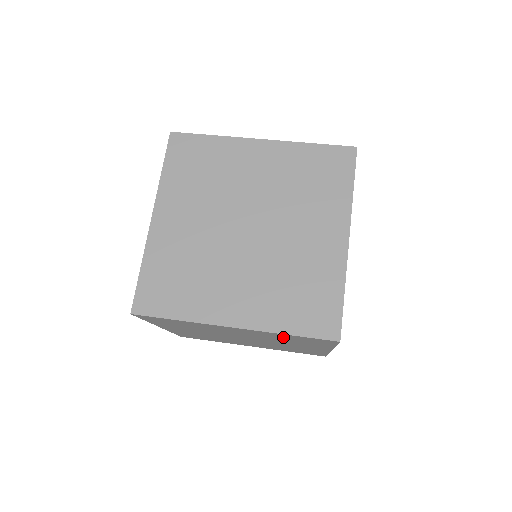
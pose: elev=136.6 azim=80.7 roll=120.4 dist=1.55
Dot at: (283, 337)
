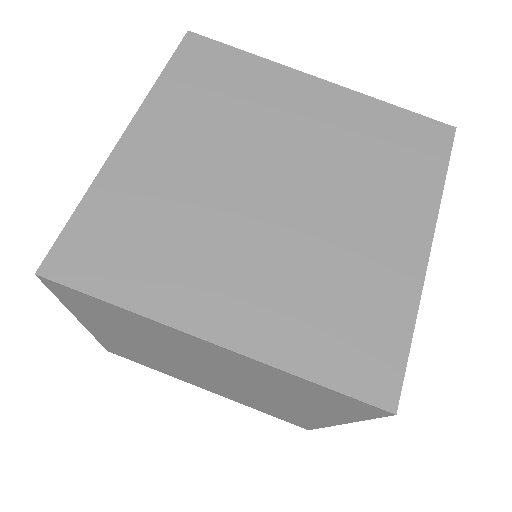
Dot at: occluded
